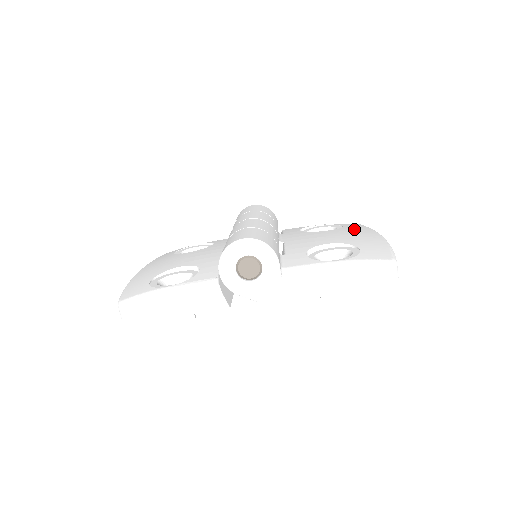
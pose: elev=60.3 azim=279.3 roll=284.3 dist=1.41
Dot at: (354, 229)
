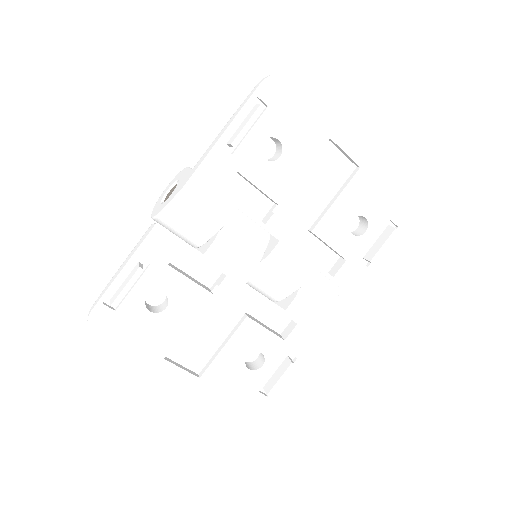
Dot at: occluded
